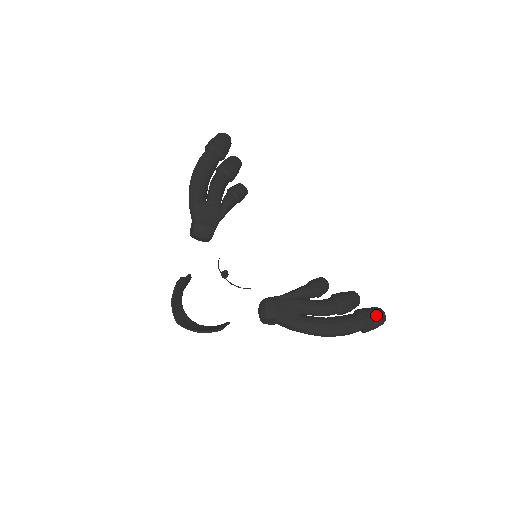
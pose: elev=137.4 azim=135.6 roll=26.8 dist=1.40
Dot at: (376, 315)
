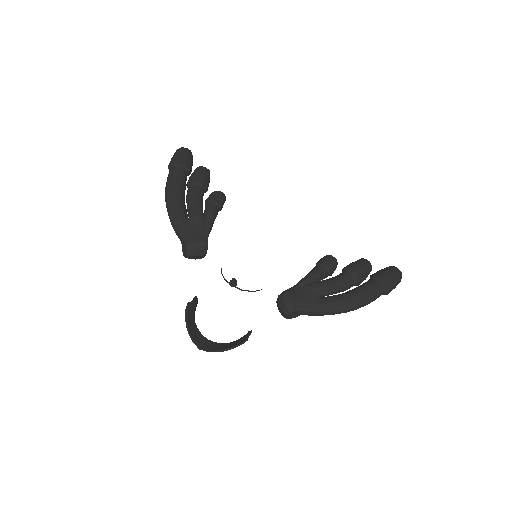
Dot at: (392, 274)
